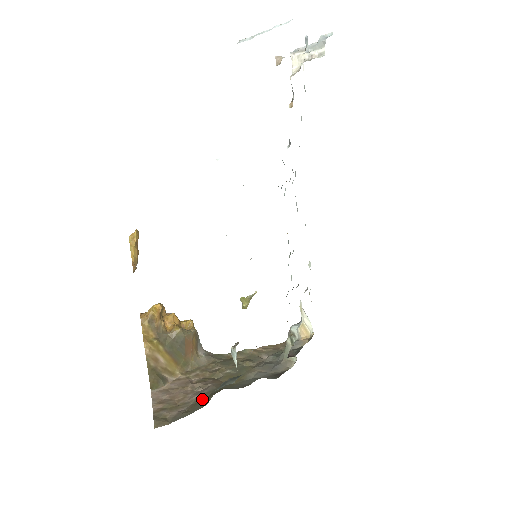
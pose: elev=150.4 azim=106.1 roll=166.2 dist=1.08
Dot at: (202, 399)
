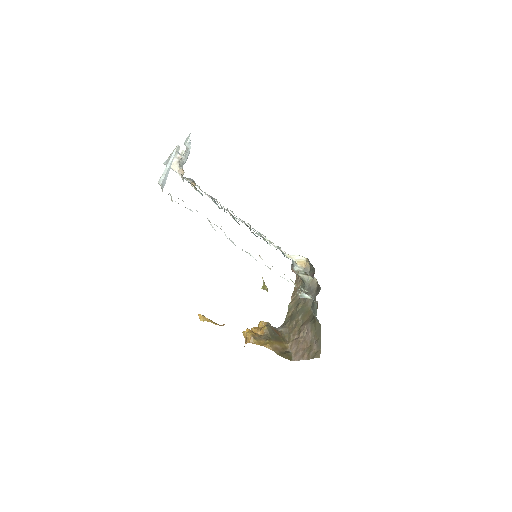
Dot at: (314, 330)
